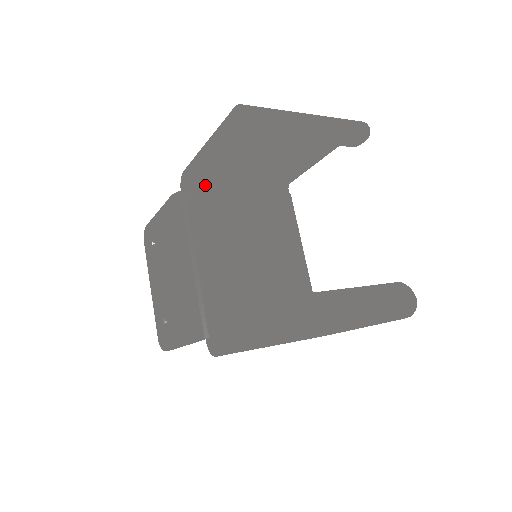
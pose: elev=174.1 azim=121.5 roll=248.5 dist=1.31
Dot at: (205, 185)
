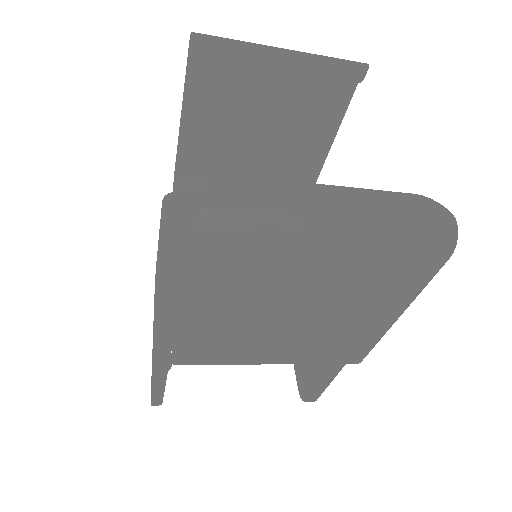
Dot at: (200, 188)
